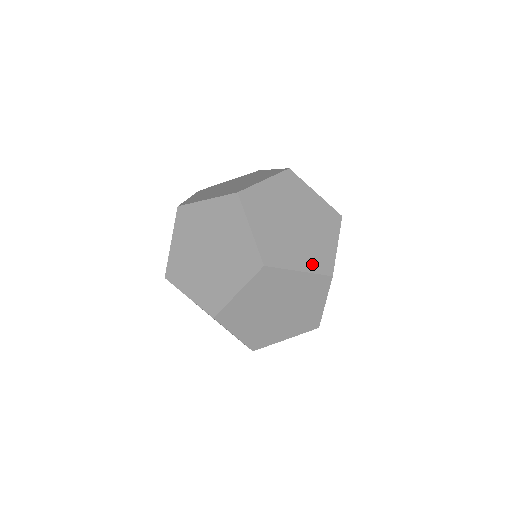
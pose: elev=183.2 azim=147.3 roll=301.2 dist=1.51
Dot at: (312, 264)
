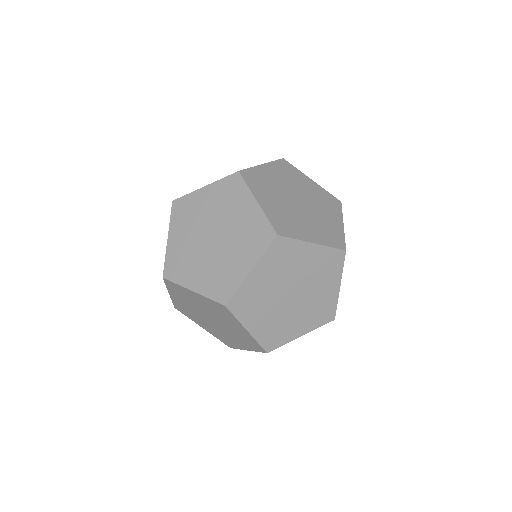
Dot at: (324, 238)
